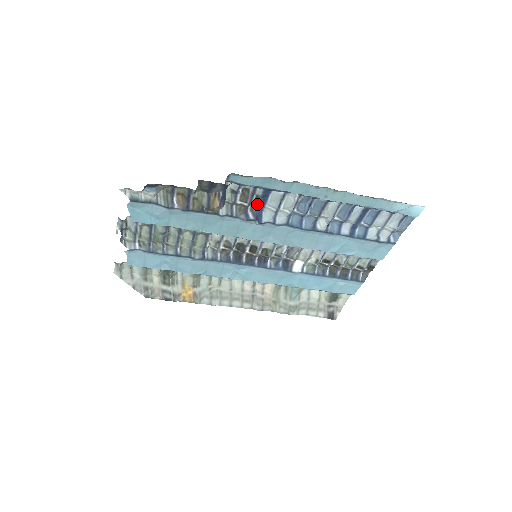
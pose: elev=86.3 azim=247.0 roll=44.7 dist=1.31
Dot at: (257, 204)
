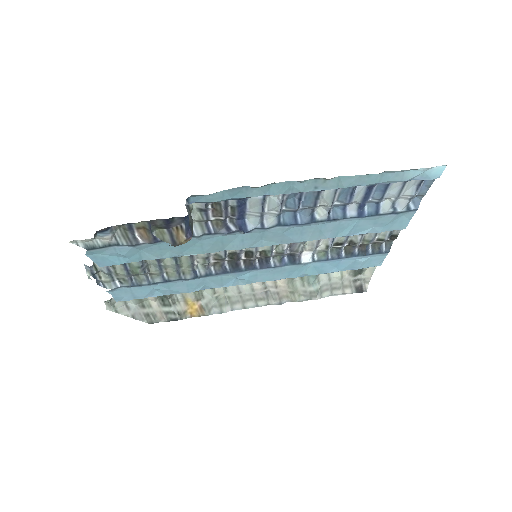
Dot at: (235, 215)
